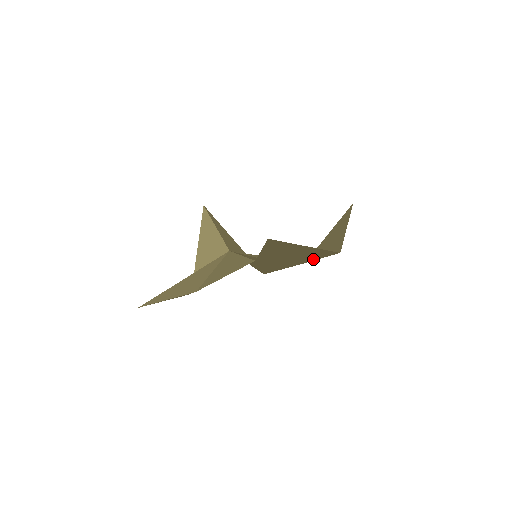
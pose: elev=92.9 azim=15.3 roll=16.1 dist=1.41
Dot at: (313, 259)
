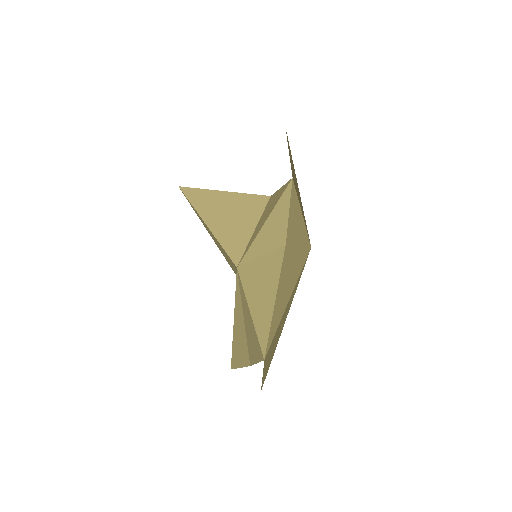
Dot at: (296, 253)
